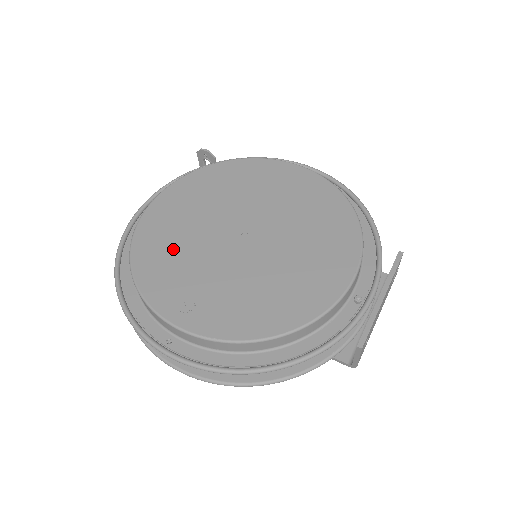
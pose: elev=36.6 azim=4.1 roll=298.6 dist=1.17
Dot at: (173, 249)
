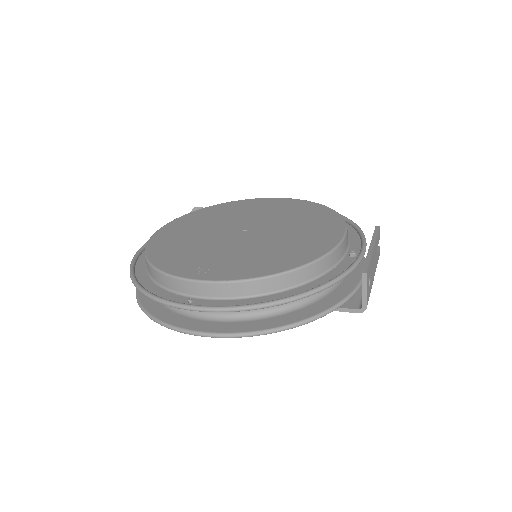
Dot at: (184, 246)
